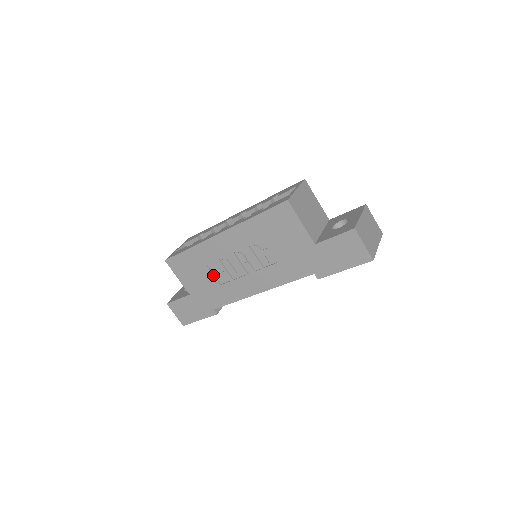
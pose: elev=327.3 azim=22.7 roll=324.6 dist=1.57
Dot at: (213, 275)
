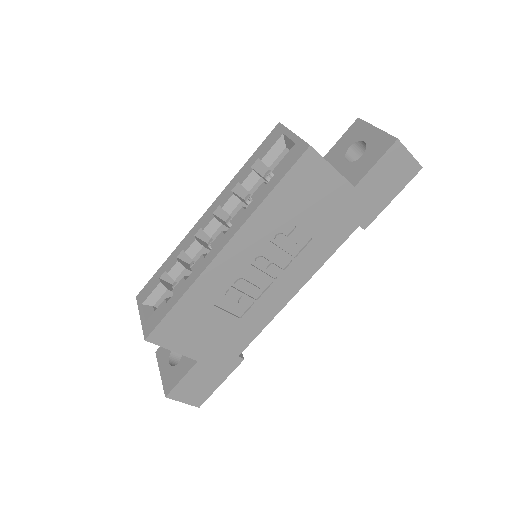
Dot at: (226, 312)
